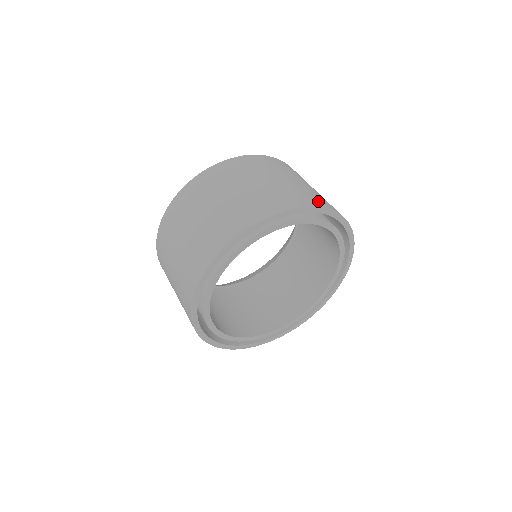
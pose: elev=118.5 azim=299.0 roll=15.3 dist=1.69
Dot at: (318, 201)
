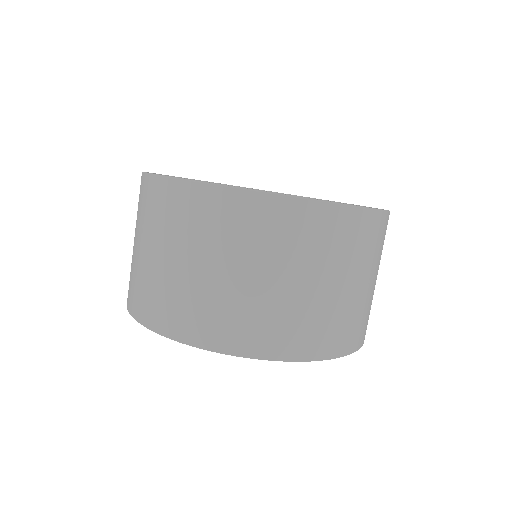
Dot at: (340, 342)
